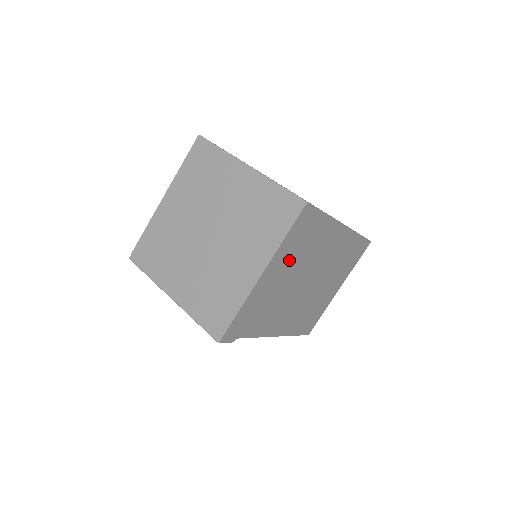
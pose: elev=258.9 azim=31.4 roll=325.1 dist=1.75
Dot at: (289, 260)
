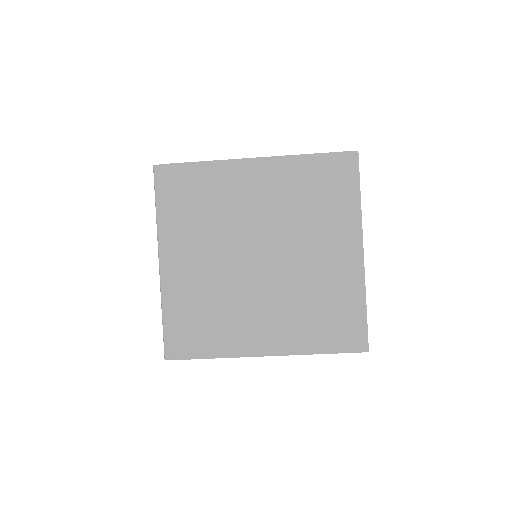
Dot at: occluded
